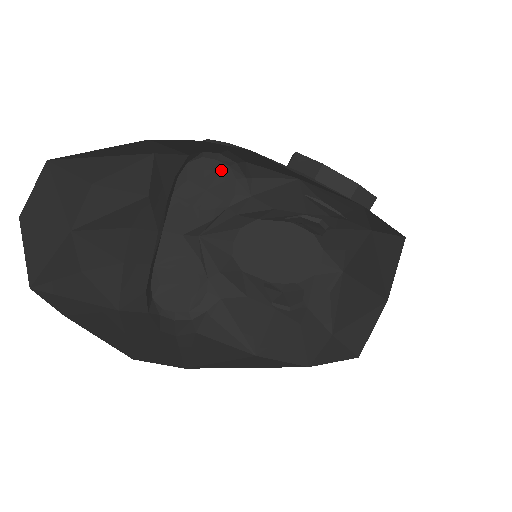
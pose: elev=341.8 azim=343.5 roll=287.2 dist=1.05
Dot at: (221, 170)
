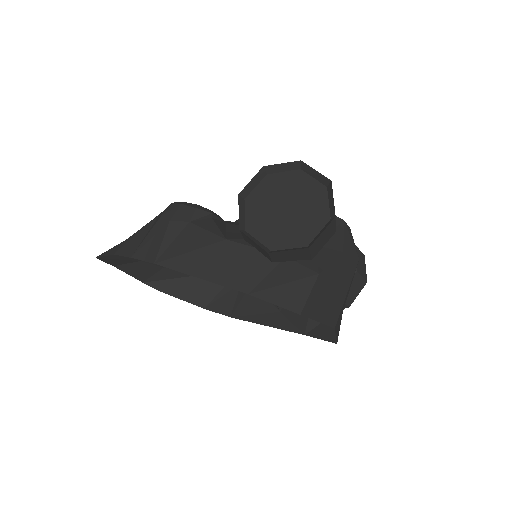
Dot at: occluded
